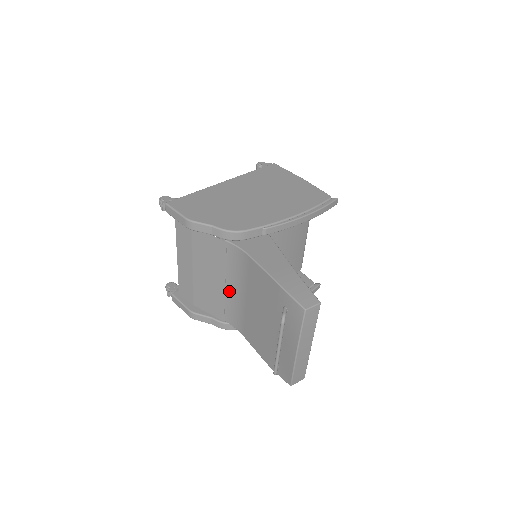
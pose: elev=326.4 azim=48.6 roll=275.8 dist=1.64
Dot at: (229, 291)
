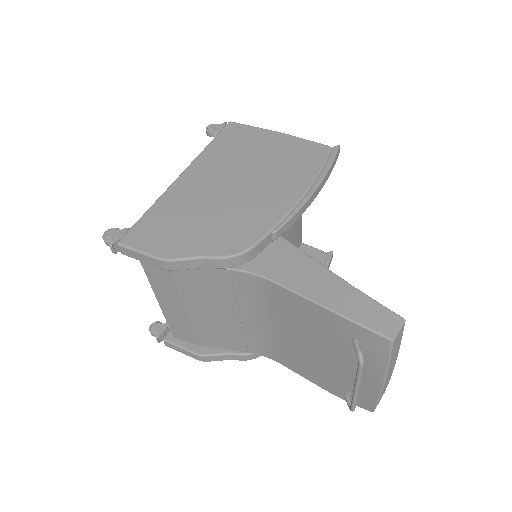
Dot at: (247, 322)
